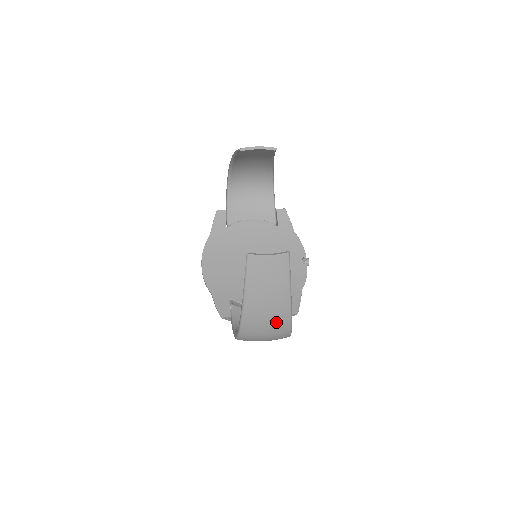
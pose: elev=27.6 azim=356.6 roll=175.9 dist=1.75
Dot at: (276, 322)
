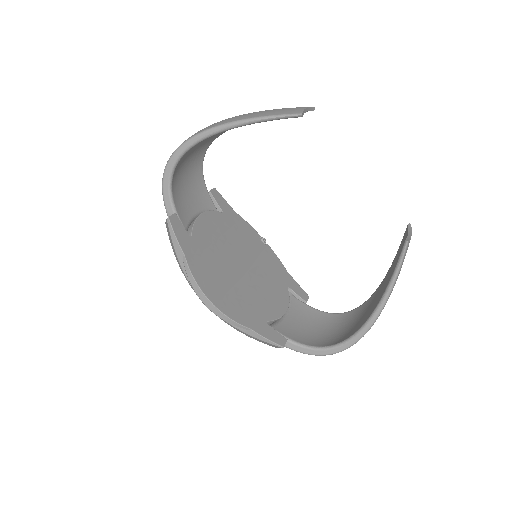
Dot at: occluded
